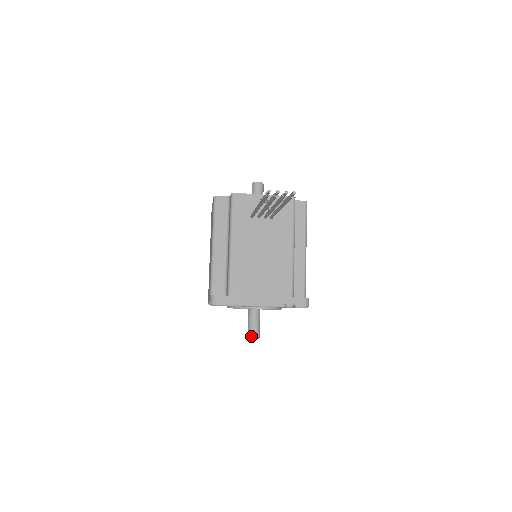
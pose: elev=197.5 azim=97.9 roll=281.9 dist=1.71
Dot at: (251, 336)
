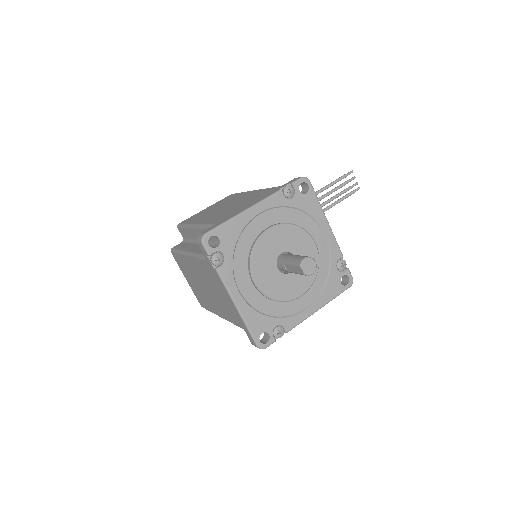
Dot at: (311, 257)
